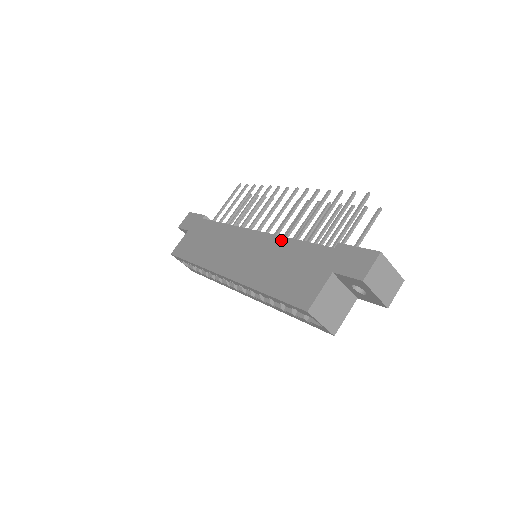
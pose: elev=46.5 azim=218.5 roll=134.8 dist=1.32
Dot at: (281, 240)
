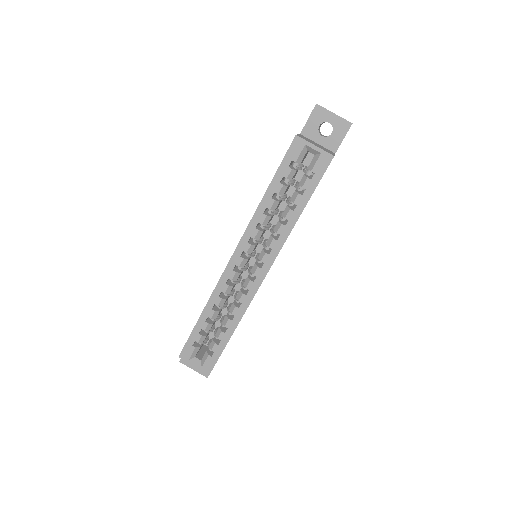
Dot at: occluded
